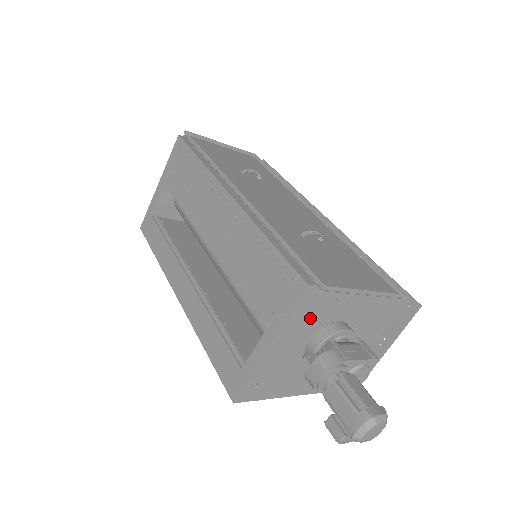
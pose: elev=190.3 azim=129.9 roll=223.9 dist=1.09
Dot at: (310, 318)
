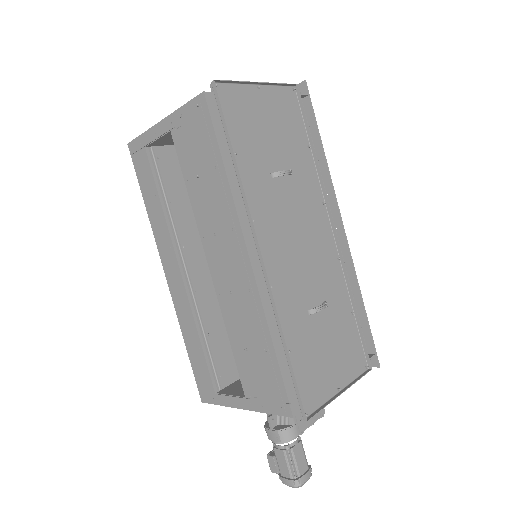
Dot at: occluded
